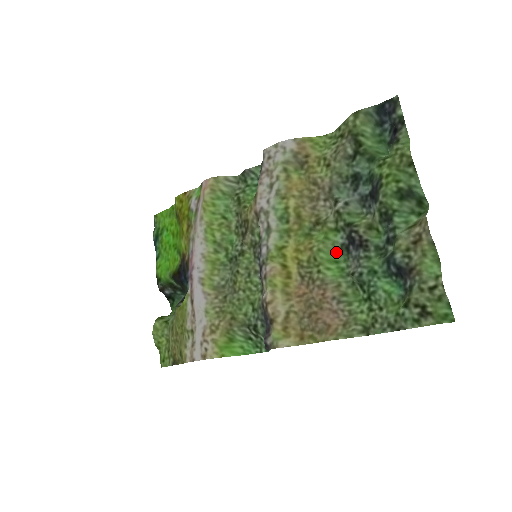
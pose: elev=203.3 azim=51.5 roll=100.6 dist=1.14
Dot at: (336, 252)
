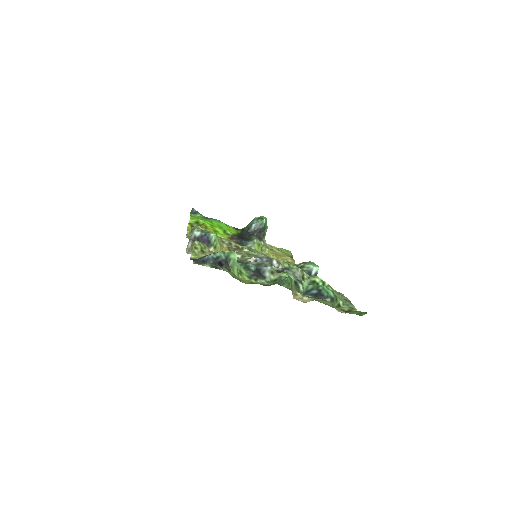
Dot at: (283, 268)
